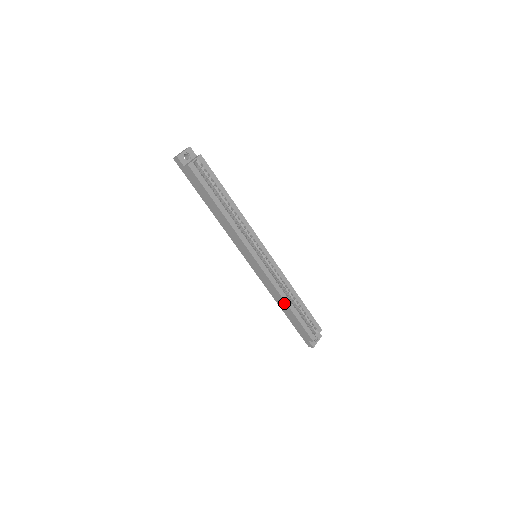
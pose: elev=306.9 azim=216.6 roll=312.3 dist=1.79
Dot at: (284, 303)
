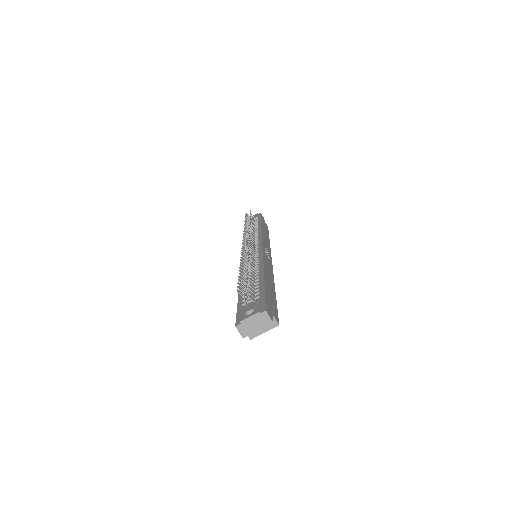
Dot at: occluded
